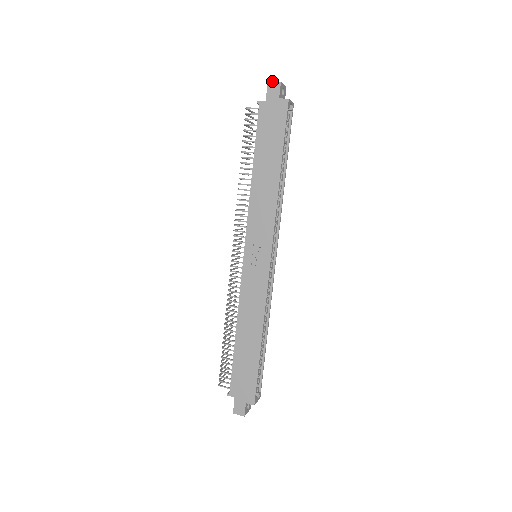
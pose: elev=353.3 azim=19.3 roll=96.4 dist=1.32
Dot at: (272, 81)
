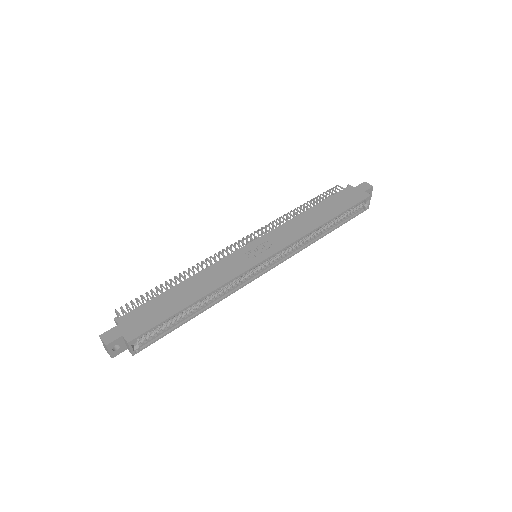
Dot at: (368, 183)
